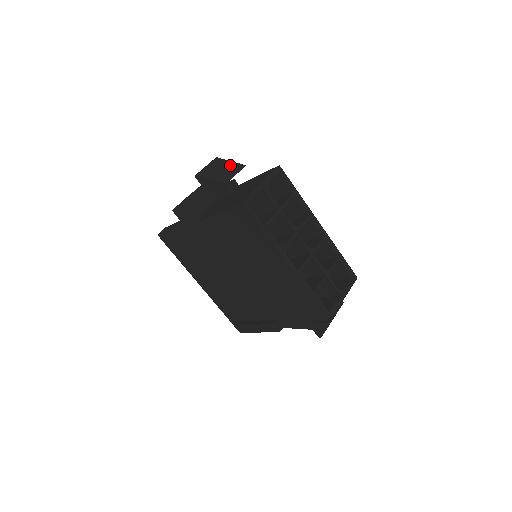
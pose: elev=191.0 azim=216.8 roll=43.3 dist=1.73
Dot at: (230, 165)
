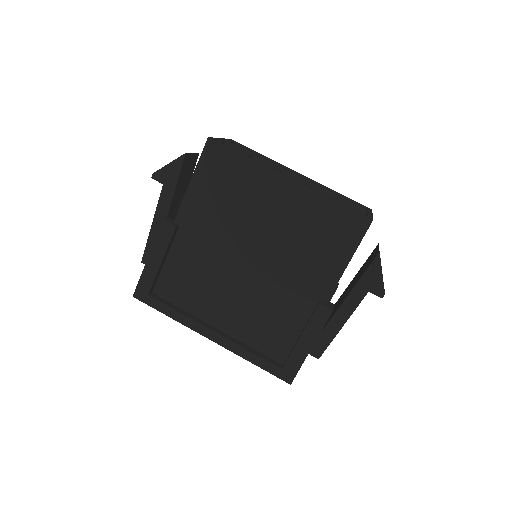
Dot at: occluded
